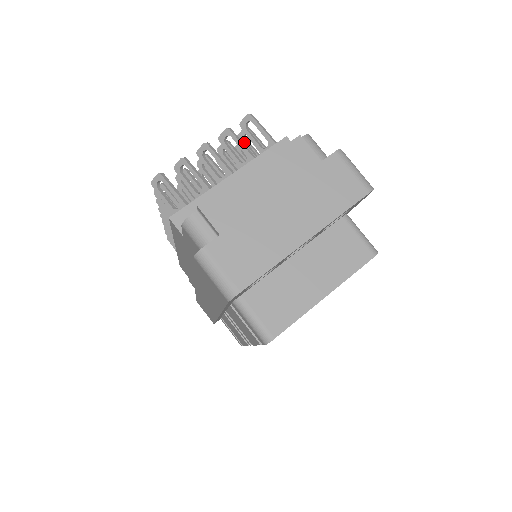
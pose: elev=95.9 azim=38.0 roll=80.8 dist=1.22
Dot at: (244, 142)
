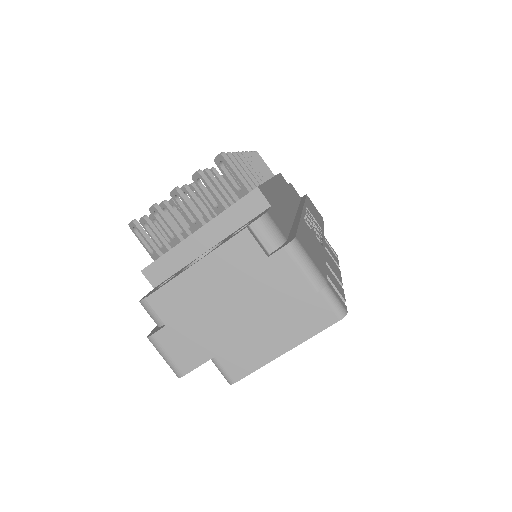
Dot at: (227, 167)
